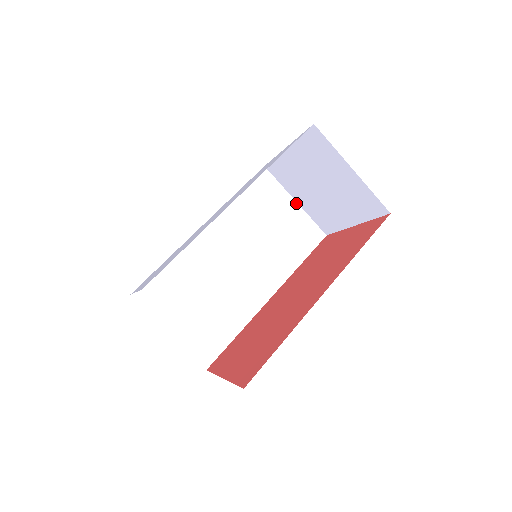
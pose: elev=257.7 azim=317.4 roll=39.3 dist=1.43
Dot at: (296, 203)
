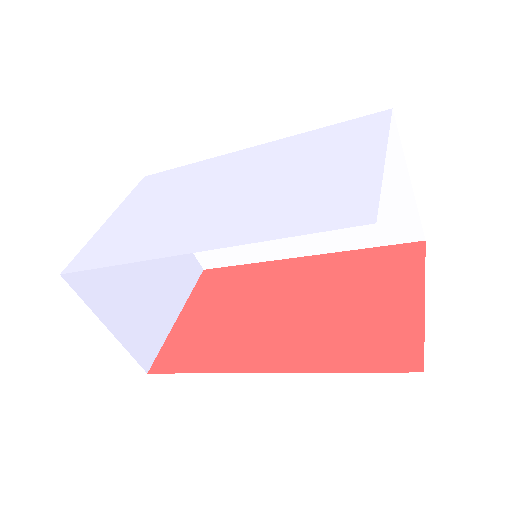
Dot at: (409, 183)
